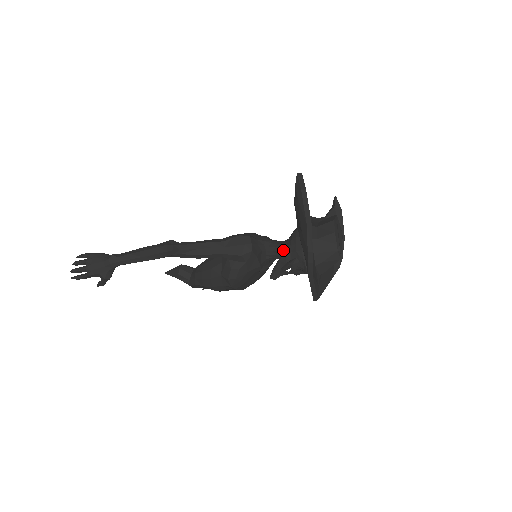
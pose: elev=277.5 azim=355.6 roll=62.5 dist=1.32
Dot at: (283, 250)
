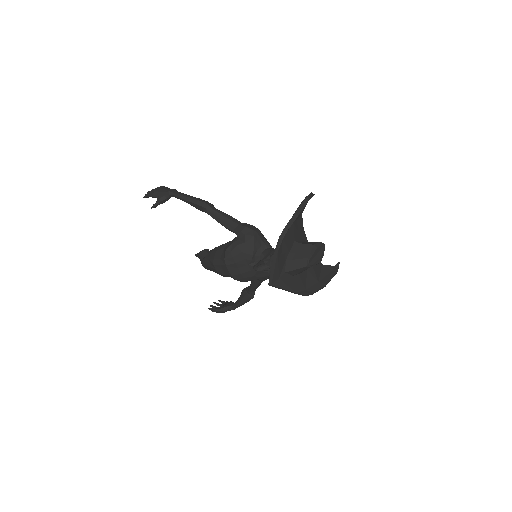
Dot at: occluded
